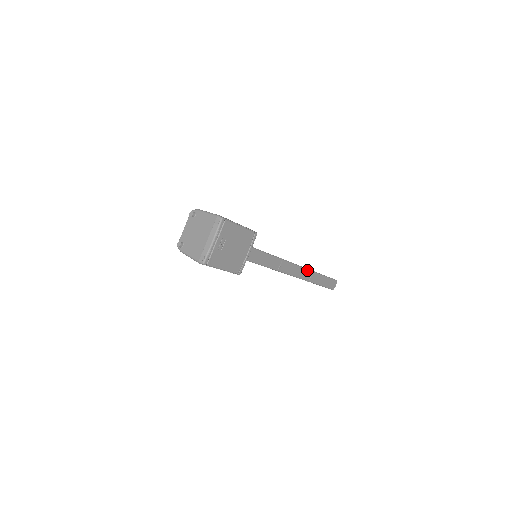
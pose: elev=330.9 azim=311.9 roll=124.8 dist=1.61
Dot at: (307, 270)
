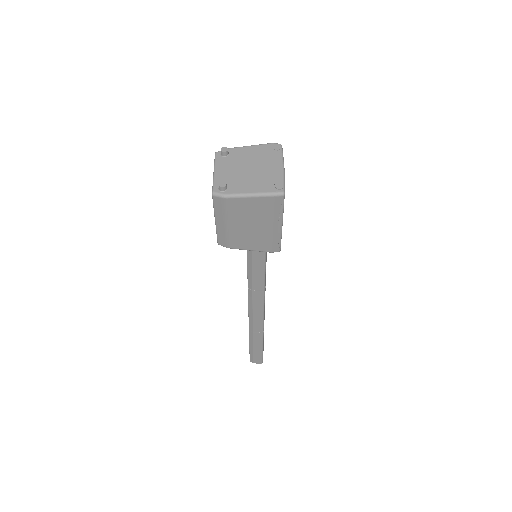
Dot at: occluded
